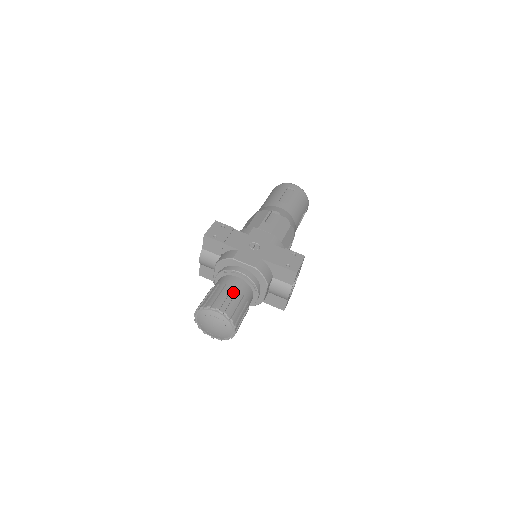
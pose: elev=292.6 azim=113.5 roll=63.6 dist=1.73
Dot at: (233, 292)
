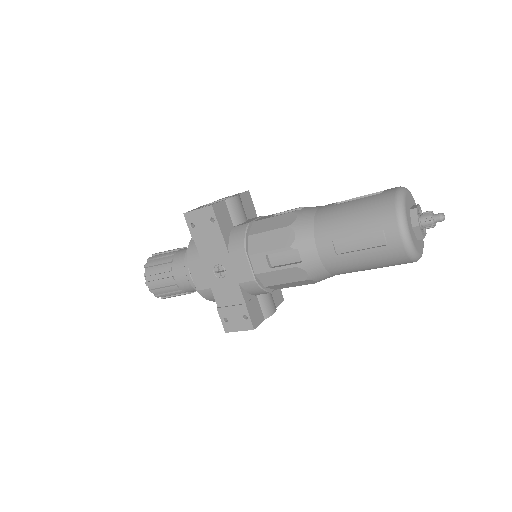
Dot at: (171, 283)
